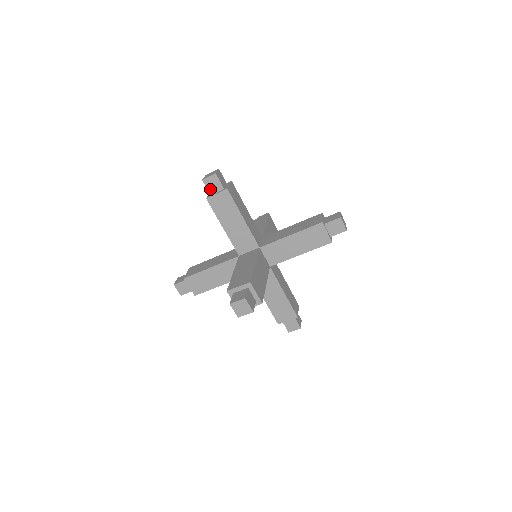
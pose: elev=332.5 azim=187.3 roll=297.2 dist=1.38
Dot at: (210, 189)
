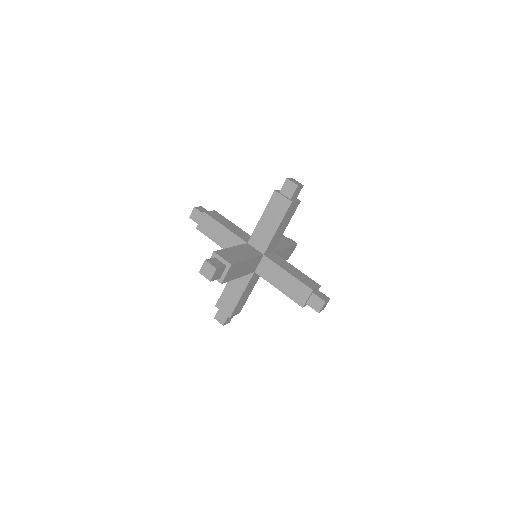
Dot at: (218, 277)
